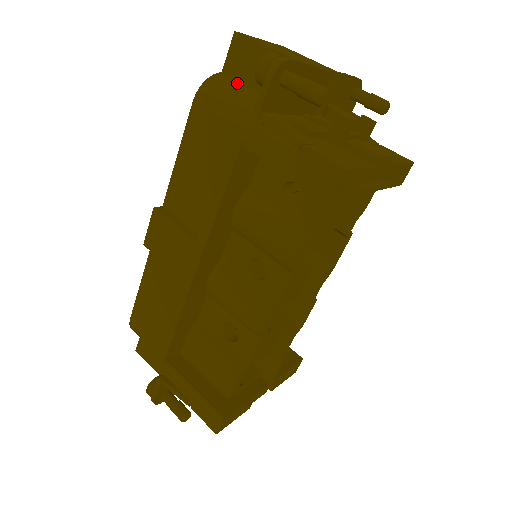
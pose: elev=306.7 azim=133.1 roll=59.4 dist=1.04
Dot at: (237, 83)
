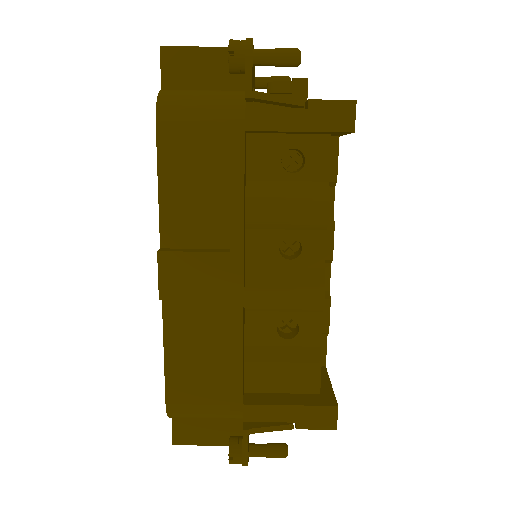
Dot at: (188, 90)
